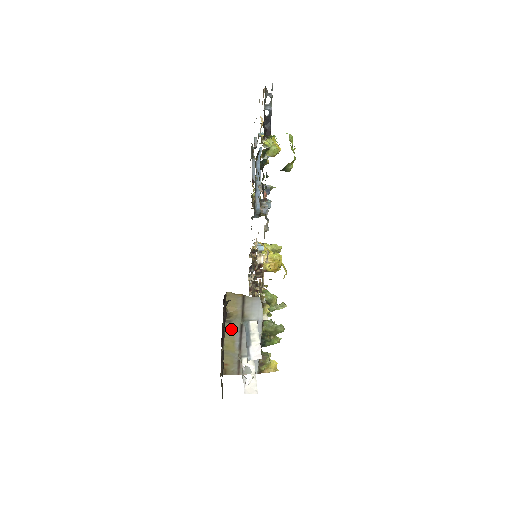
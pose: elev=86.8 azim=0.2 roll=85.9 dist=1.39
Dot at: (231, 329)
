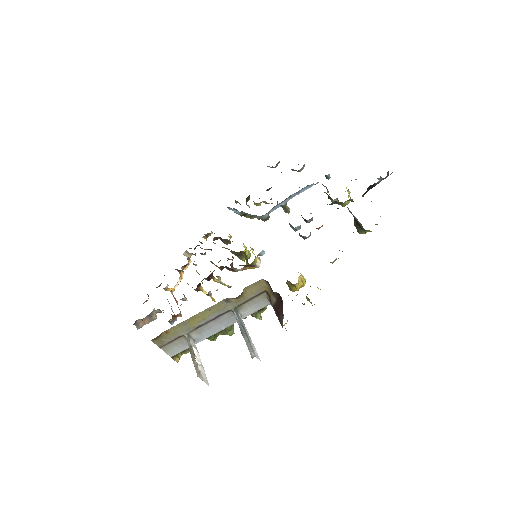
Dot at: (219, 307)
